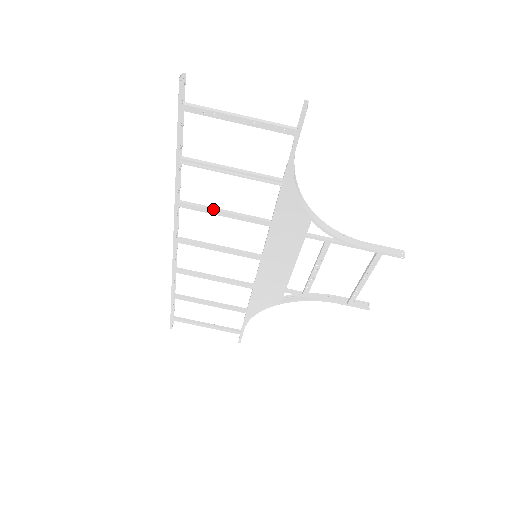
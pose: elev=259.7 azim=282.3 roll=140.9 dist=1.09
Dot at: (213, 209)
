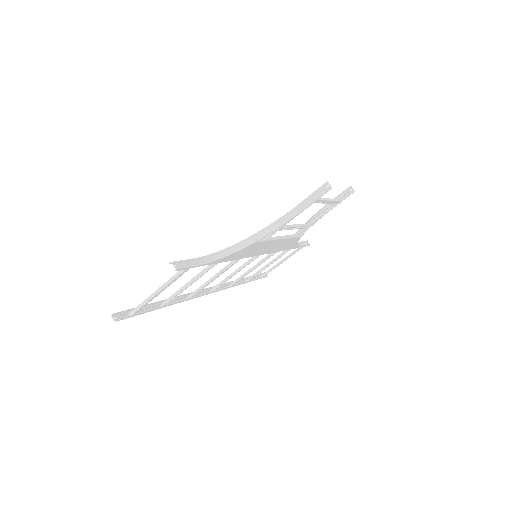
Dot at: (207, 284)
